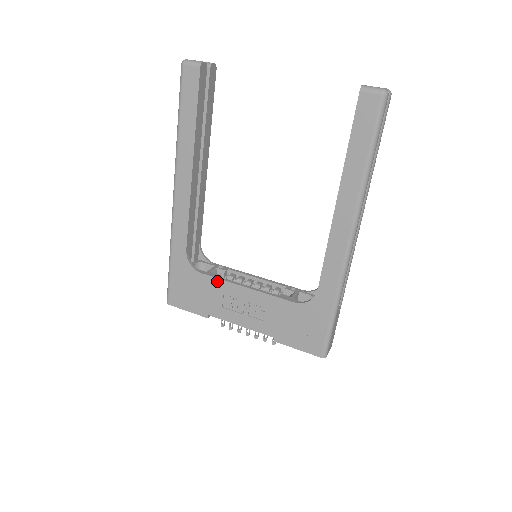
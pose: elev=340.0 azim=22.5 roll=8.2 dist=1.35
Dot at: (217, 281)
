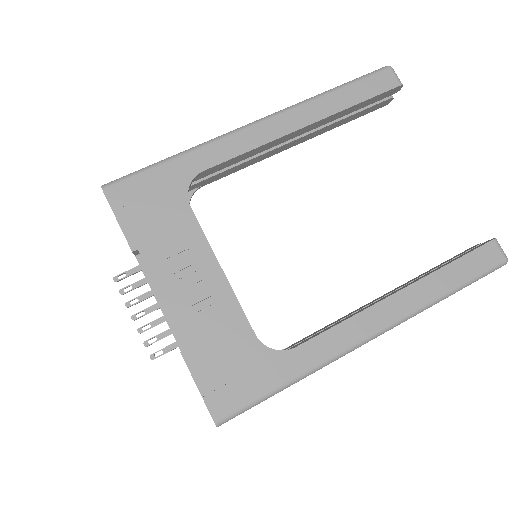
Dot at: (198, 230)
